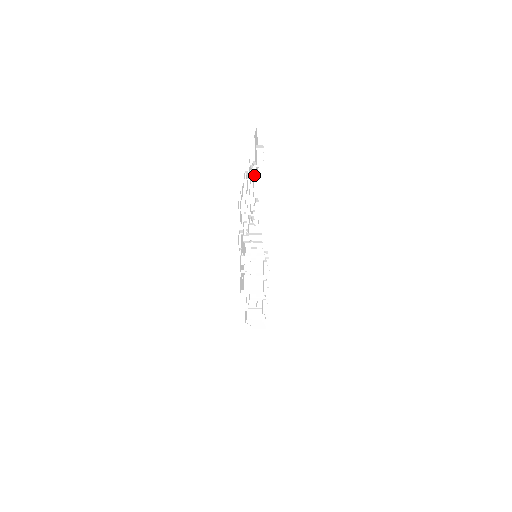
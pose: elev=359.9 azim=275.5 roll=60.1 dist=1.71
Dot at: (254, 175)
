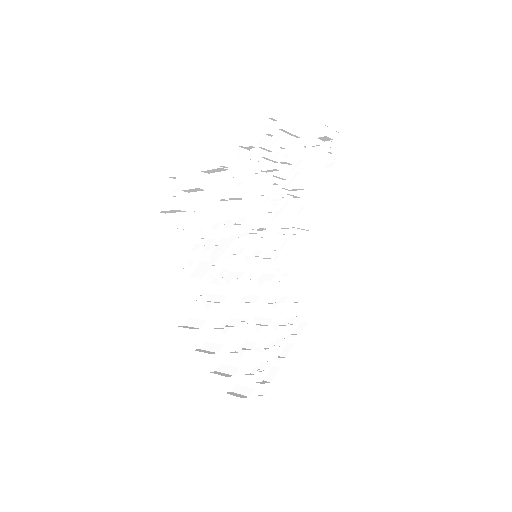
Dot at: (299, 161)
